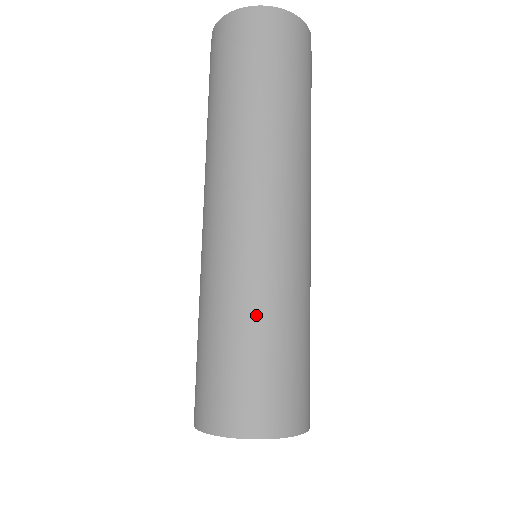
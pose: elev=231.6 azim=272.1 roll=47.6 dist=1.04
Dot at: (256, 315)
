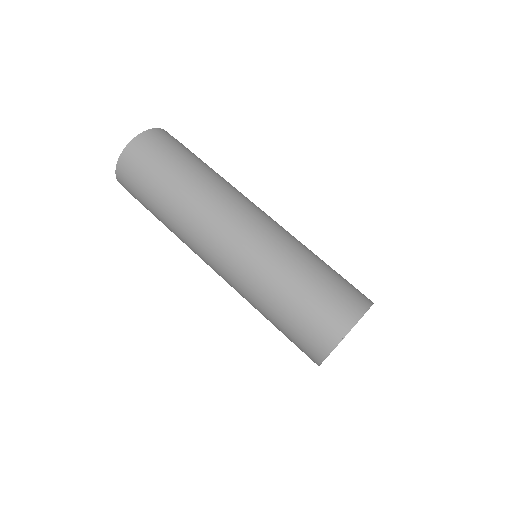
Dot at: (278, 283)
